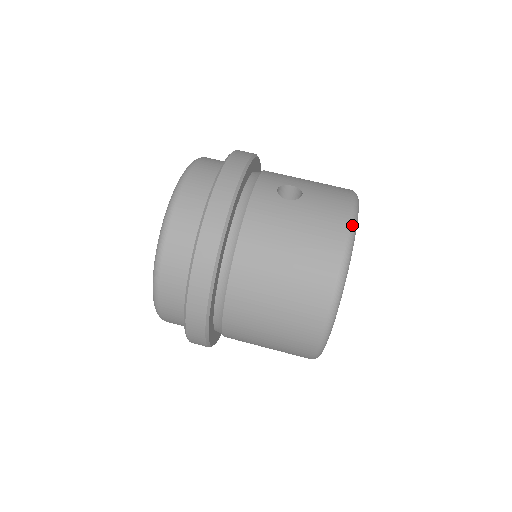
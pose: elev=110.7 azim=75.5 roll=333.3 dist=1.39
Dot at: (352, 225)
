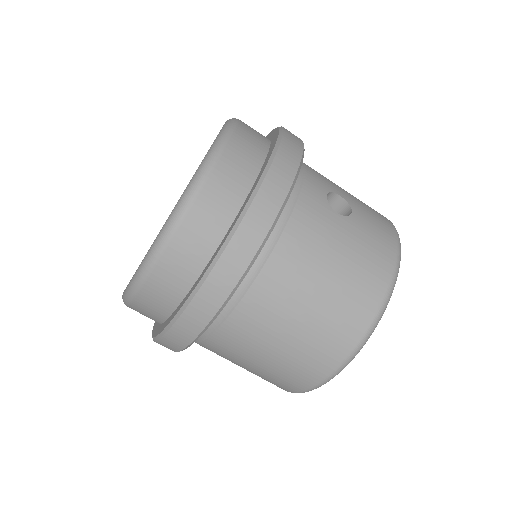
Dot at: (398, 266)
